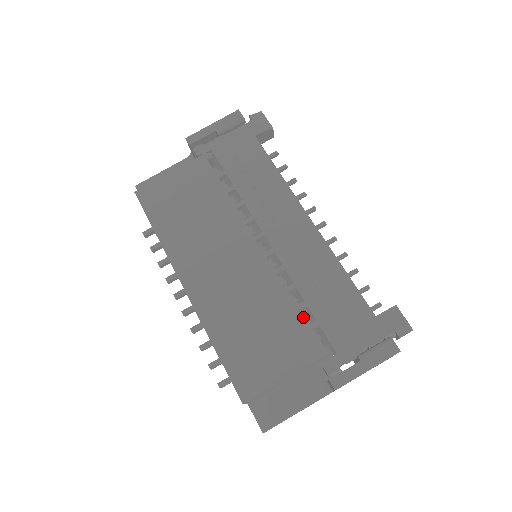
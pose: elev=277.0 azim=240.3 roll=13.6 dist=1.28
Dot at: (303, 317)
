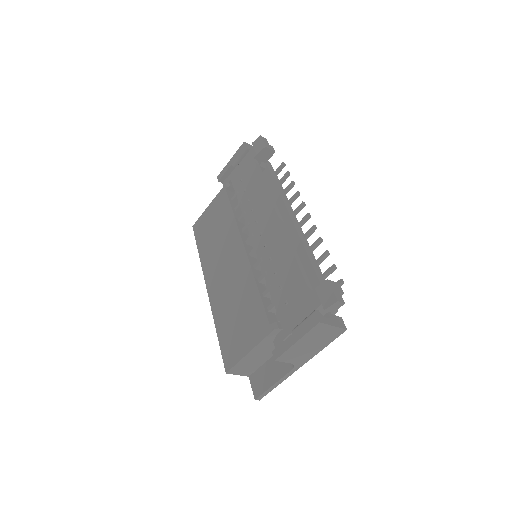
Dot at: occluded
